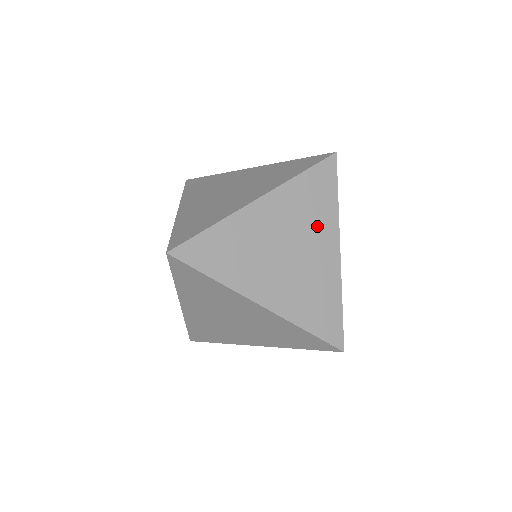
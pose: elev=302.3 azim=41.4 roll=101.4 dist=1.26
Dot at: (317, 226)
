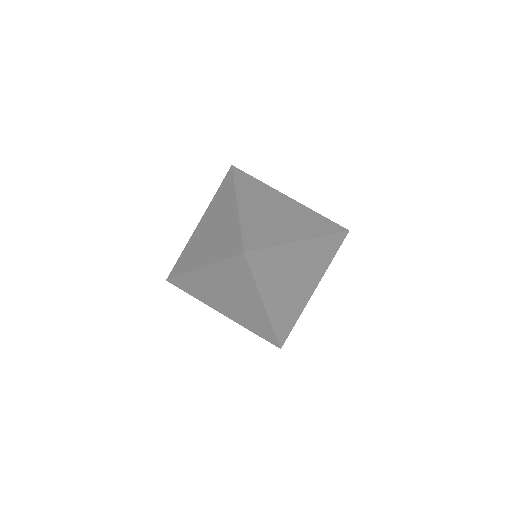
Dot at: (269, 196)
